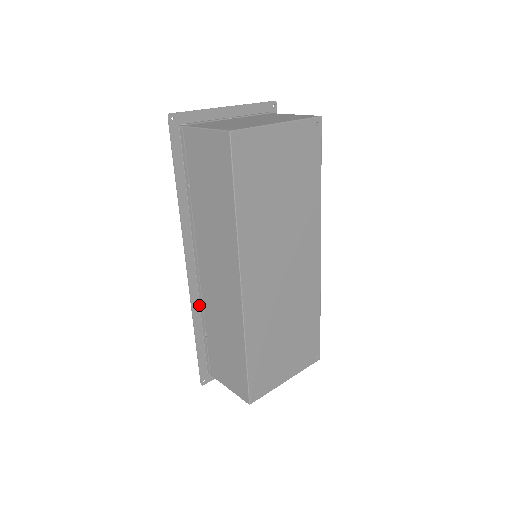
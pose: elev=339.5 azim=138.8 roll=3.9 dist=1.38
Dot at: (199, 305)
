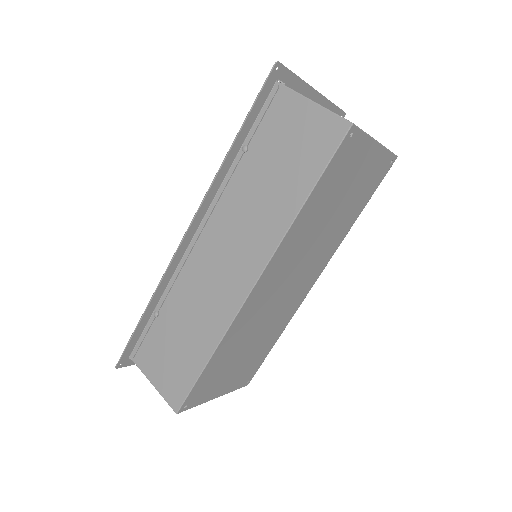
Dot at: (170, 279)
